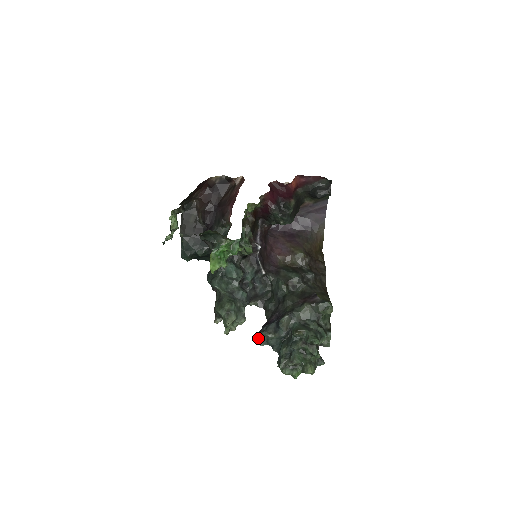
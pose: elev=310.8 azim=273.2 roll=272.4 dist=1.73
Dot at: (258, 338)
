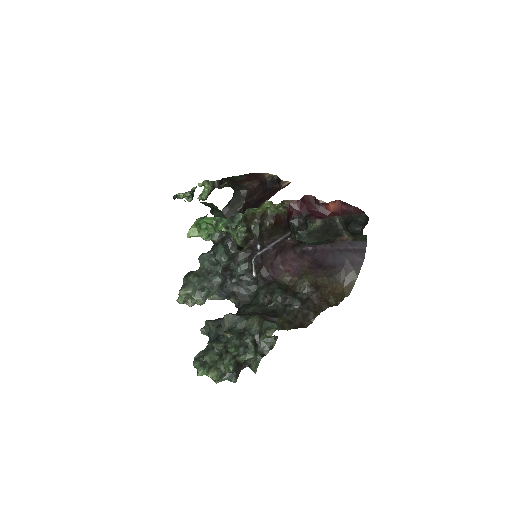
Dot at: occluded
